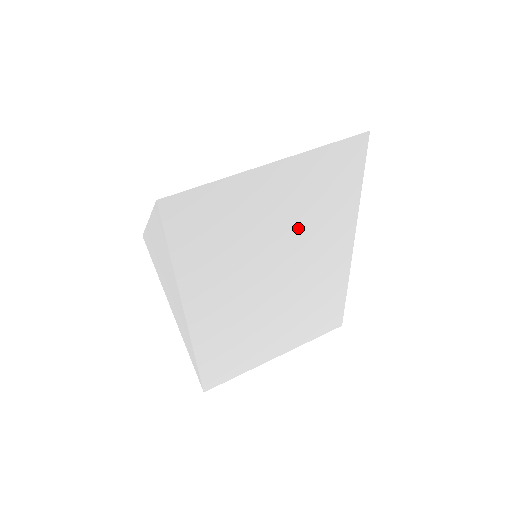
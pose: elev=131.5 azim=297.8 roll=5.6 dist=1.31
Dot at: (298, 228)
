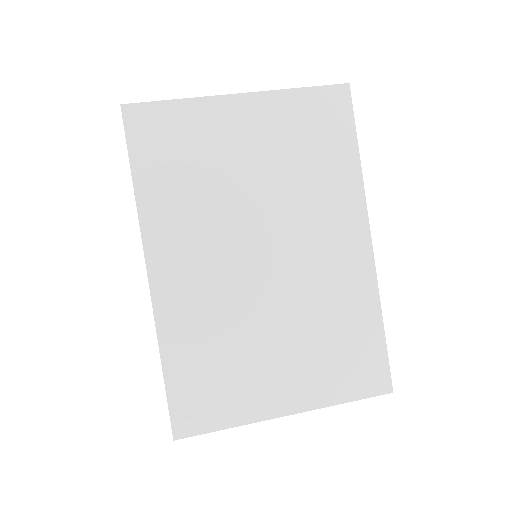
Dot at: (284, 185)
